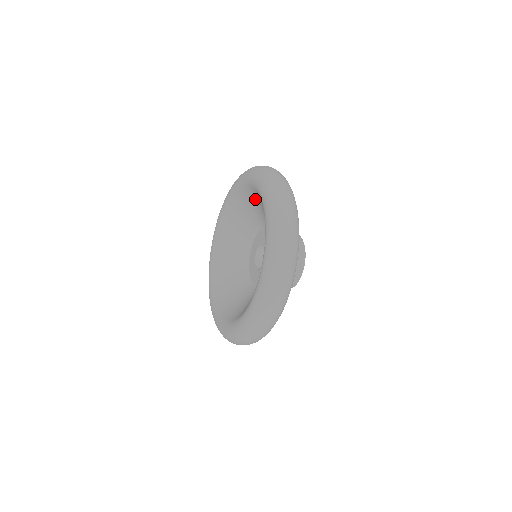
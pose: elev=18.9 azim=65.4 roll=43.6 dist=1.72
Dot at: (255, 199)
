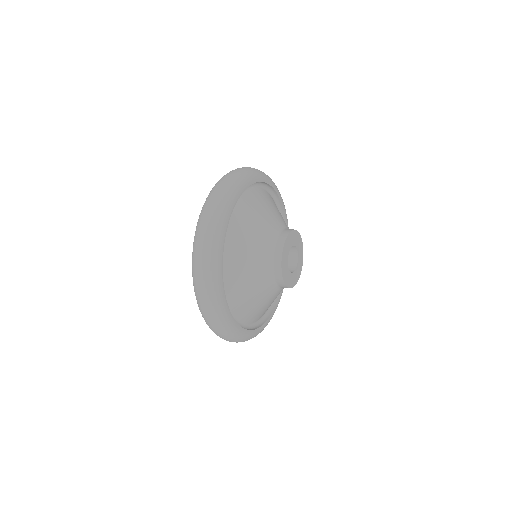
Dot at: occluded
